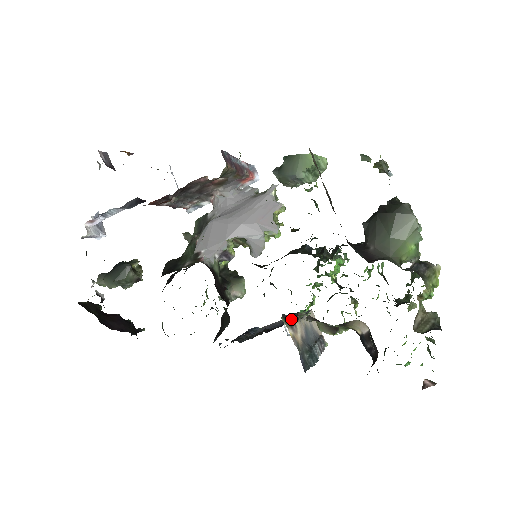
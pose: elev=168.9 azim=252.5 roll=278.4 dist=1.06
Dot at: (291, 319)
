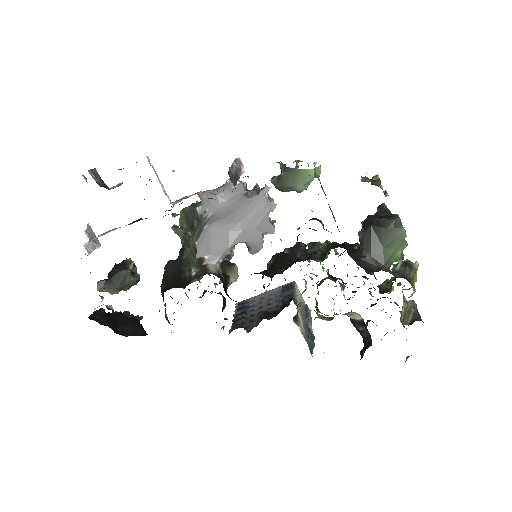
Dot at: occluded
